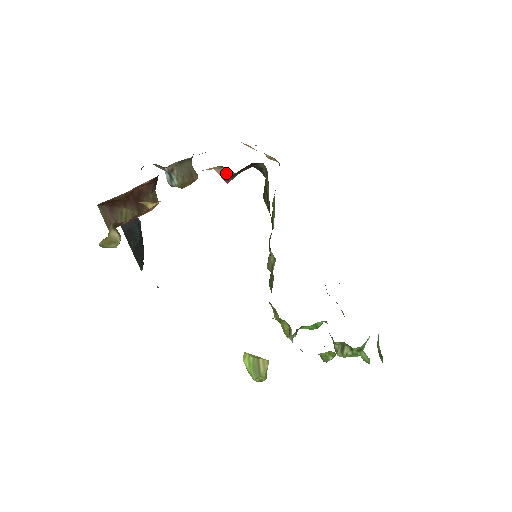
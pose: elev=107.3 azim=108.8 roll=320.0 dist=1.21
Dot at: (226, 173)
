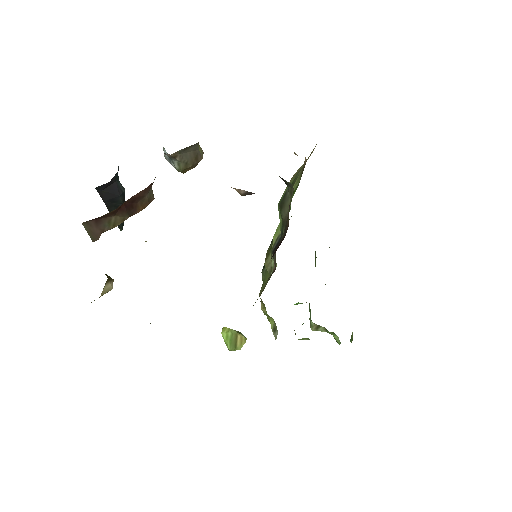
Dot at: (245, 192)
